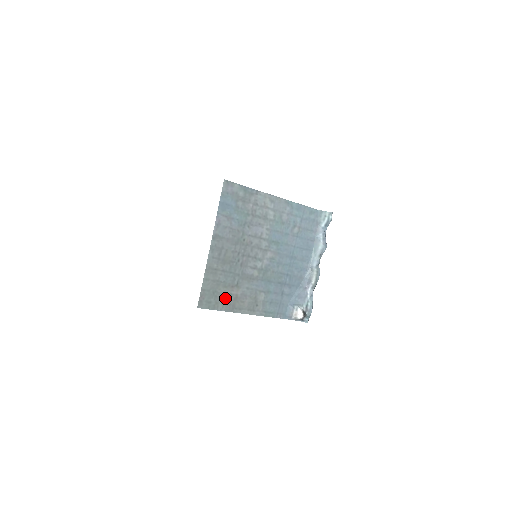
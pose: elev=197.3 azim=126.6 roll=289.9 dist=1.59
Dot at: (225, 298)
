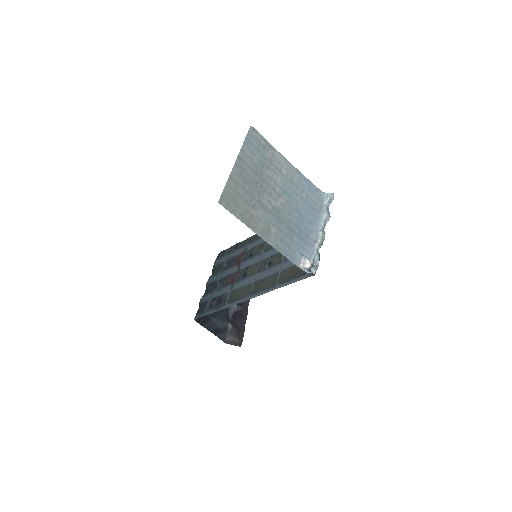
Dot at: (242, 210)
